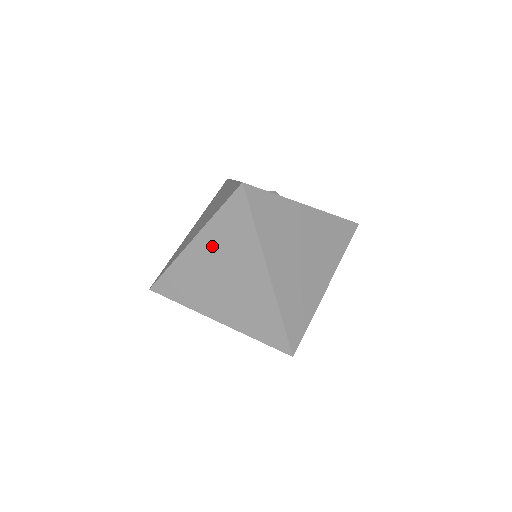
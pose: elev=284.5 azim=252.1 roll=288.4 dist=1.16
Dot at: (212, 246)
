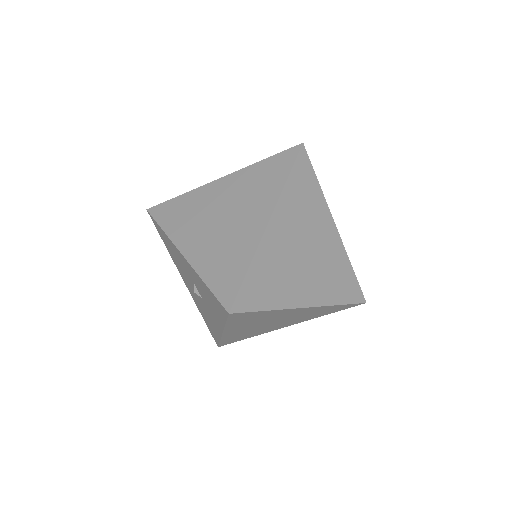
Dot at: (236, 185)
